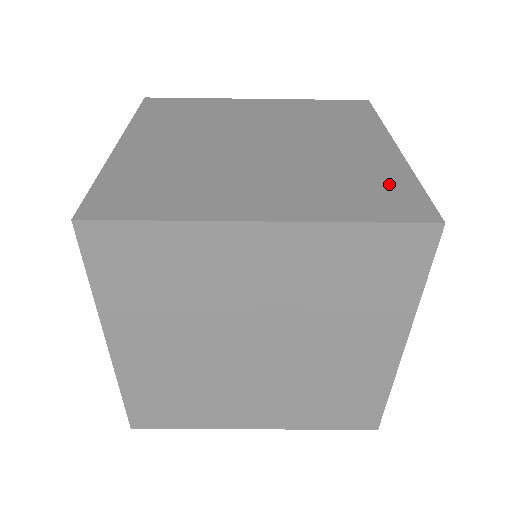
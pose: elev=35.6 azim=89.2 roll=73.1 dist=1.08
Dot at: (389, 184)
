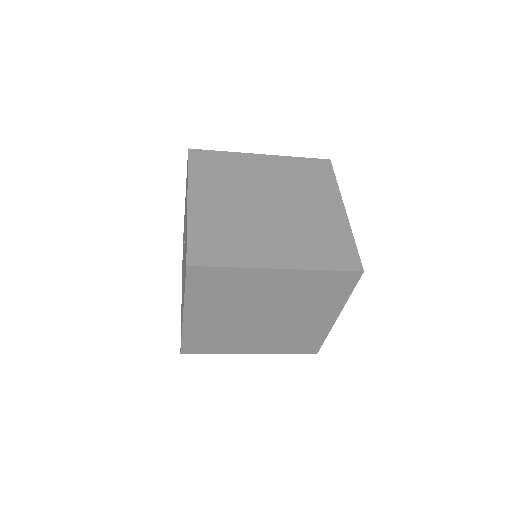
Dot at: (340, 242)
